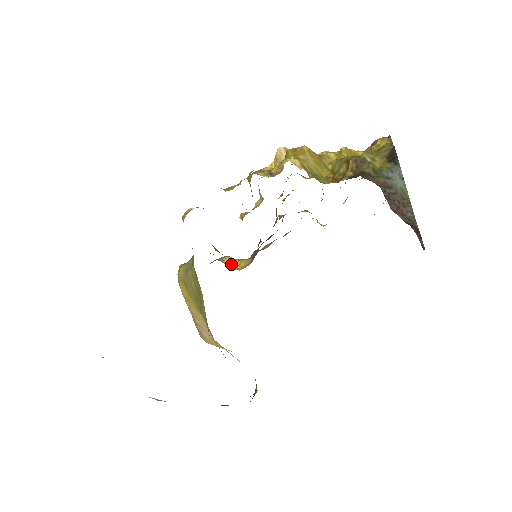
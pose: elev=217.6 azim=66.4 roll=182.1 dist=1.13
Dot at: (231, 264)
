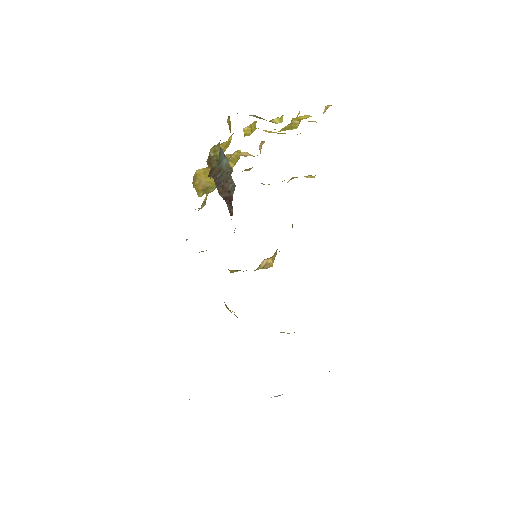
Dot at: (265, 266)
